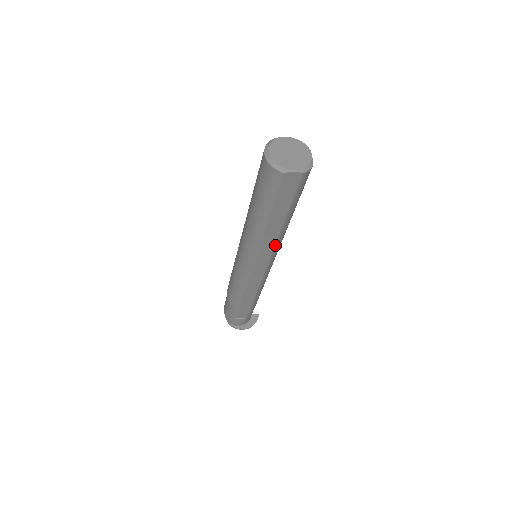
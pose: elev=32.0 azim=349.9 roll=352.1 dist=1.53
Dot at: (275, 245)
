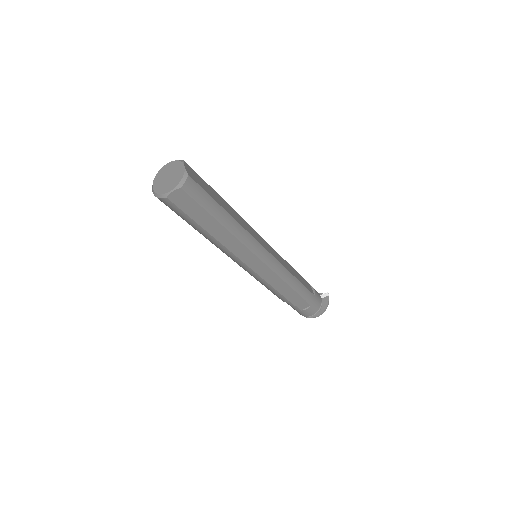
Dot at: (243, 244)
